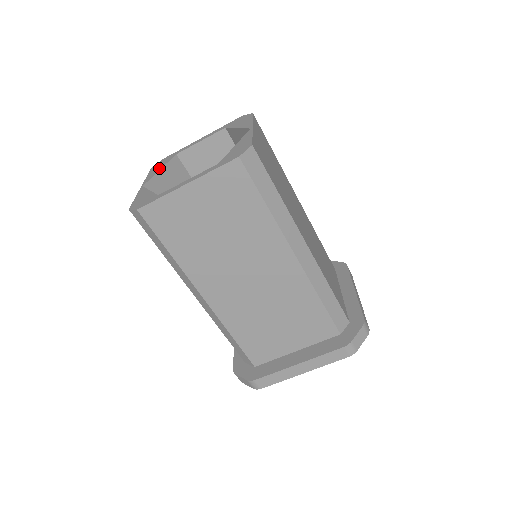
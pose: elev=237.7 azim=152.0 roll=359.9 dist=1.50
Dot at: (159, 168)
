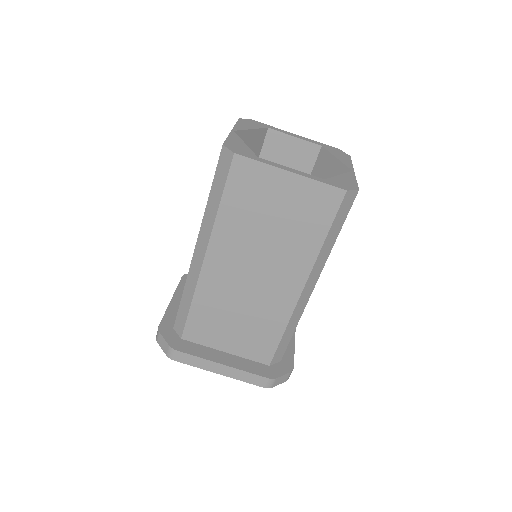
Dot at: (251, 127)
